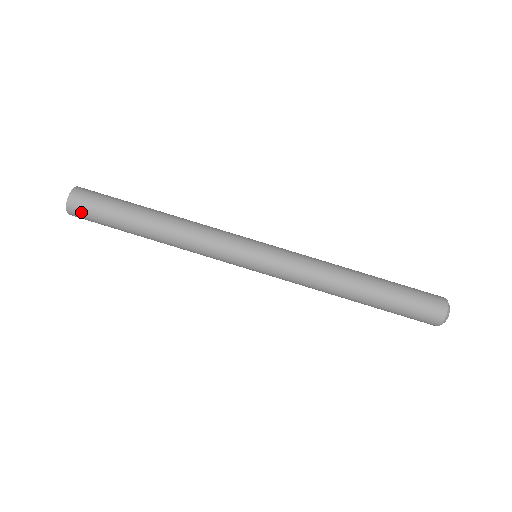
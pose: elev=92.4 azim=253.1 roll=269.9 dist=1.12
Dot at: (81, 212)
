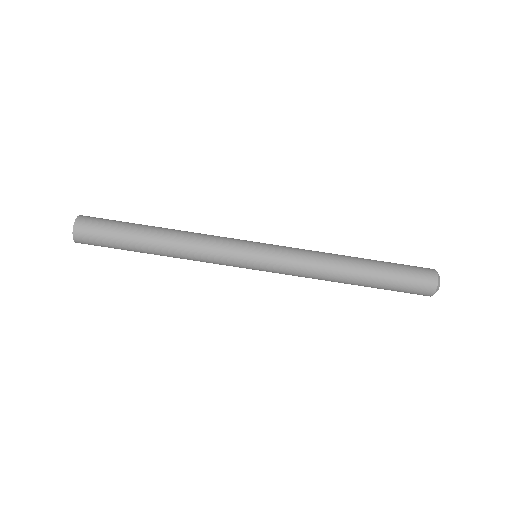
Dot at: occluded
